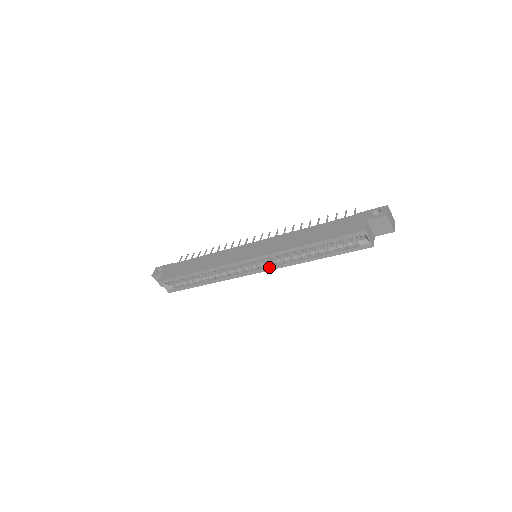
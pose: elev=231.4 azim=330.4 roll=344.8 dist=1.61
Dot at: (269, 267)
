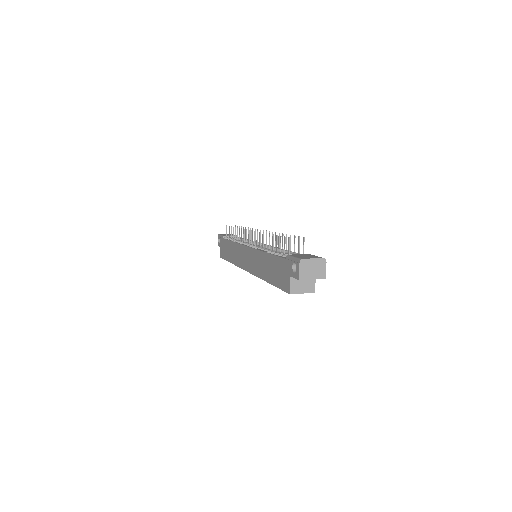
Dot at: occluded
